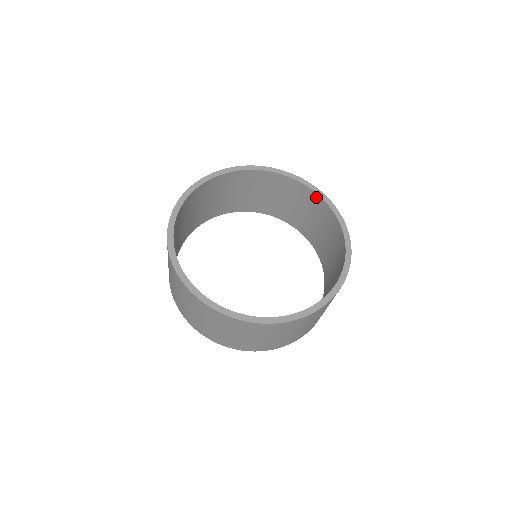
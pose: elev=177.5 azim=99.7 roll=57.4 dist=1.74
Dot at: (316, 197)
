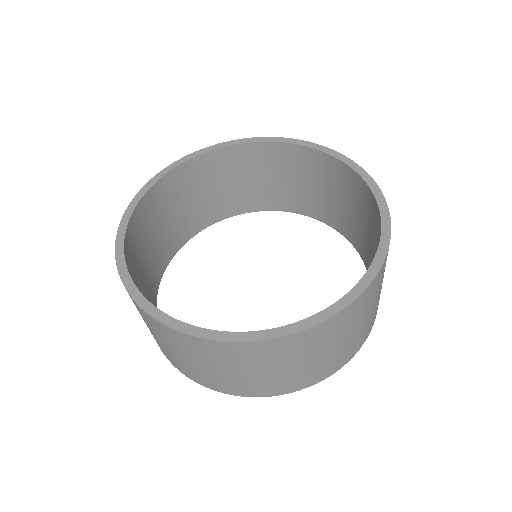
Dot at: (377, 211)
